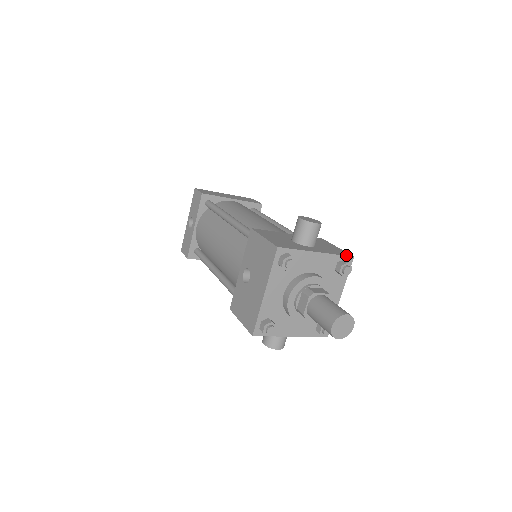
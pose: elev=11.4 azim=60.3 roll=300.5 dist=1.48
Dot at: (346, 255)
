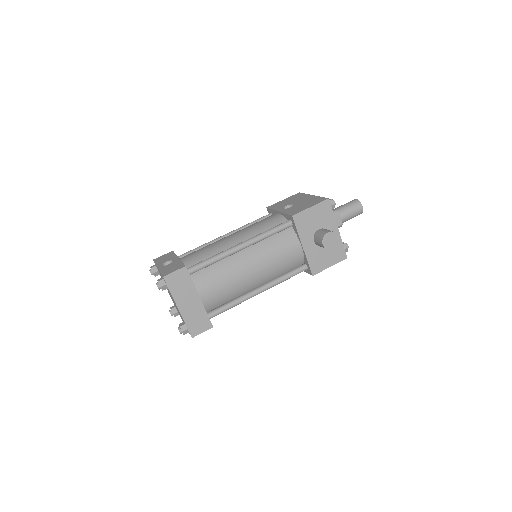
Dot at: occluded
